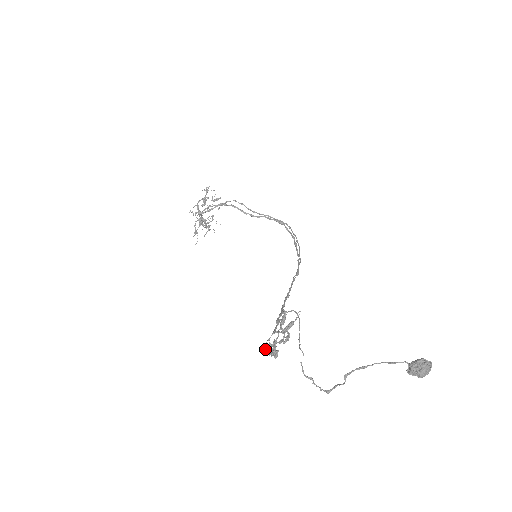
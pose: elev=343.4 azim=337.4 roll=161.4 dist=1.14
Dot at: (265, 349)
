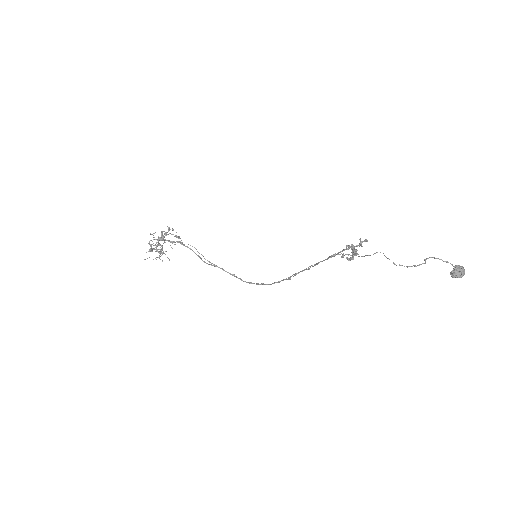
Dot at: (353, 245)
